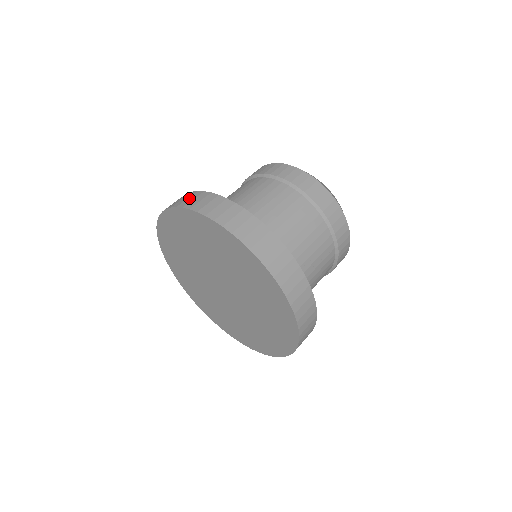
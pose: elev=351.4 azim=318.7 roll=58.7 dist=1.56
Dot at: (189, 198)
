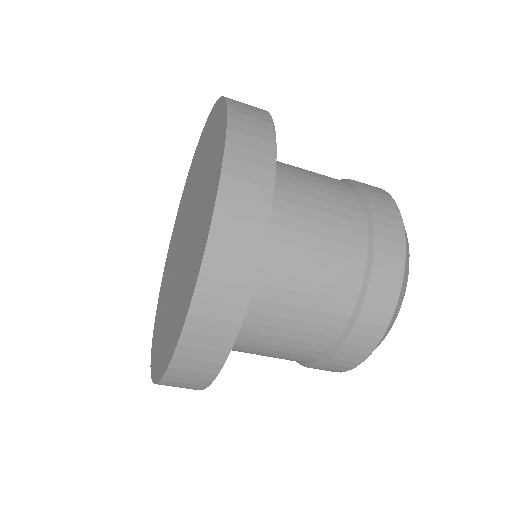
Dot at: occluded
